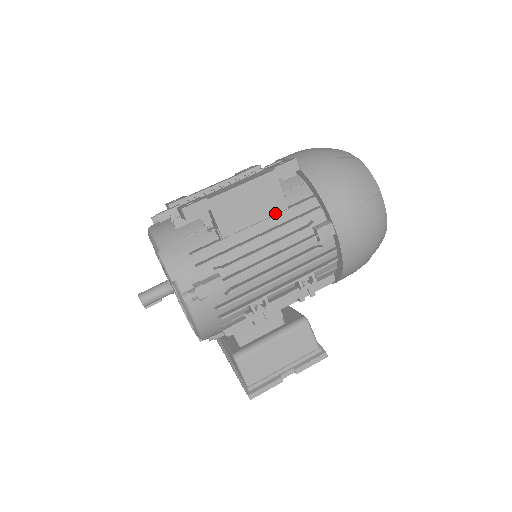
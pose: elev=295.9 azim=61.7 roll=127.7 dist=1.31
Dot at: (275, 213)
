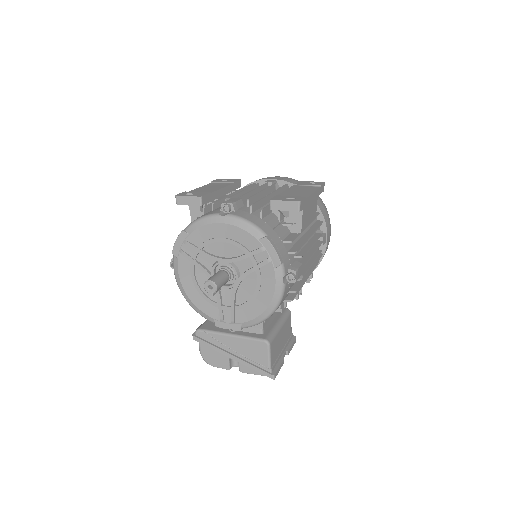
Dot at: (313, 219)
